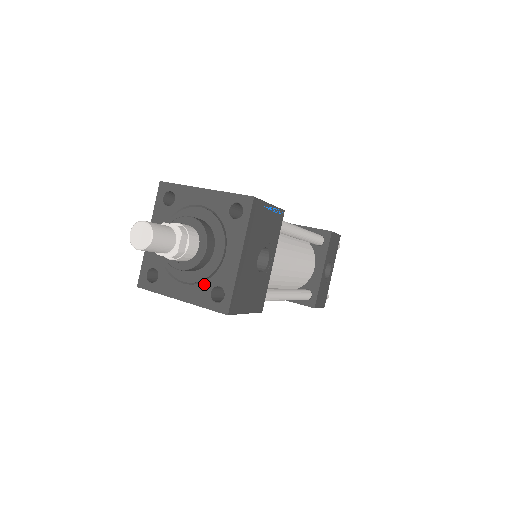
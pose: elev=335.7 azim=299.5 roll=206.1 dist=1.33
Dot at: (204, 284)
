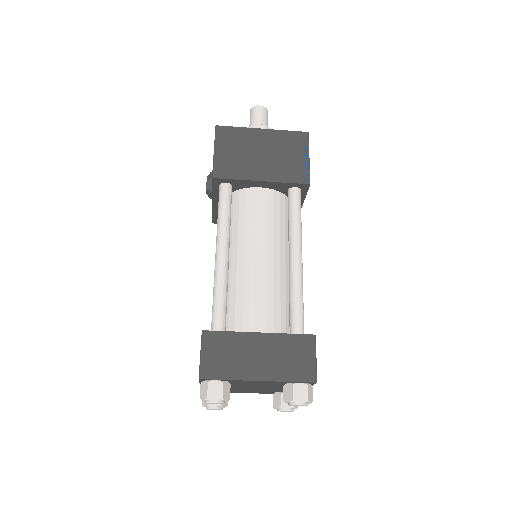
Dot at: occluded
